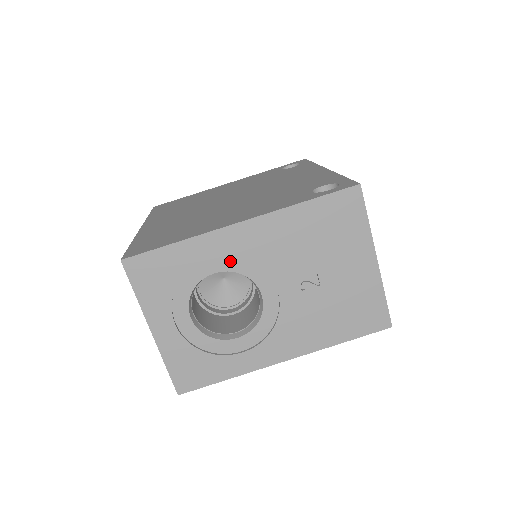
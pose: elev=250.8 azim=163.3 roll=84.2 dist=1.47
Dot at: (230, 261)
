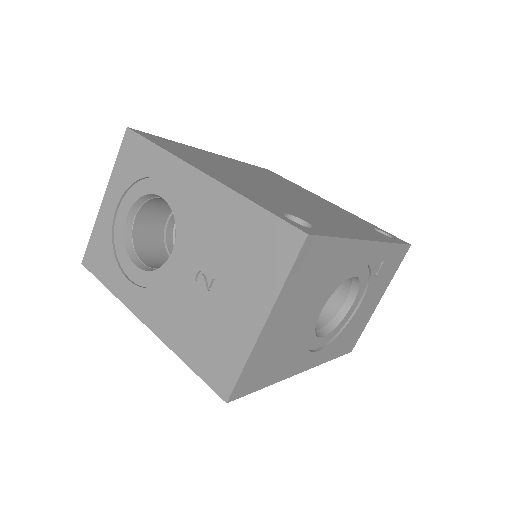
Dot at: (176, 199)
